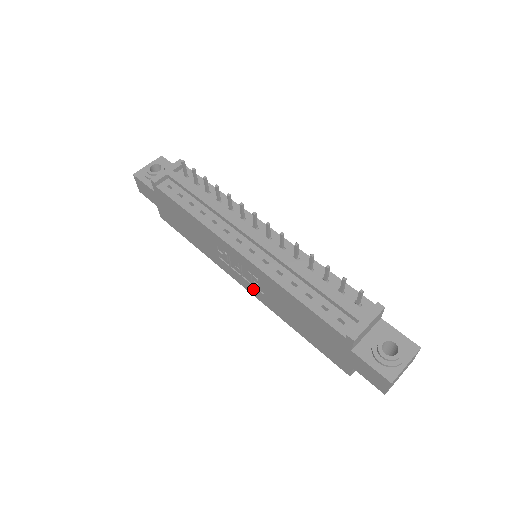
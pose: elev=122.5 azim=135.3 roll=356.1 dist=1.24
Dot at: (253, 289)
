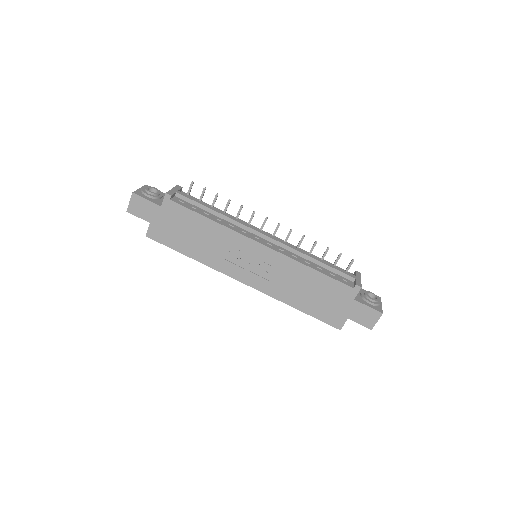
Dot at: (258, 280)
